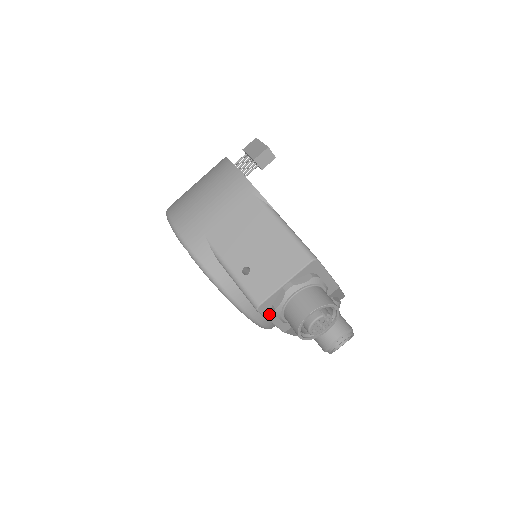
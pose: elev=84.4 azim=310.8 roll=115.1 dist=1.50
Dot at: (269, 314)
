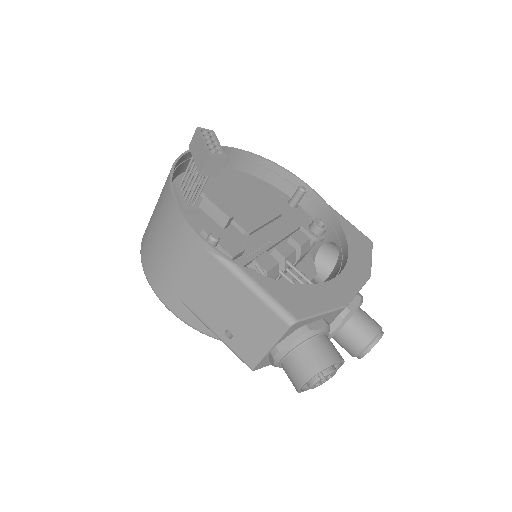
Dot at: occluded
